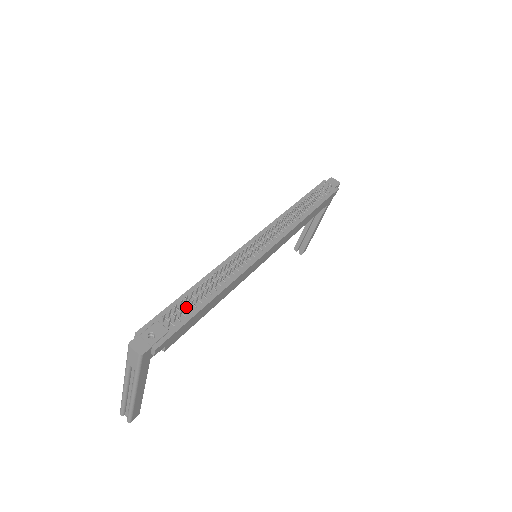
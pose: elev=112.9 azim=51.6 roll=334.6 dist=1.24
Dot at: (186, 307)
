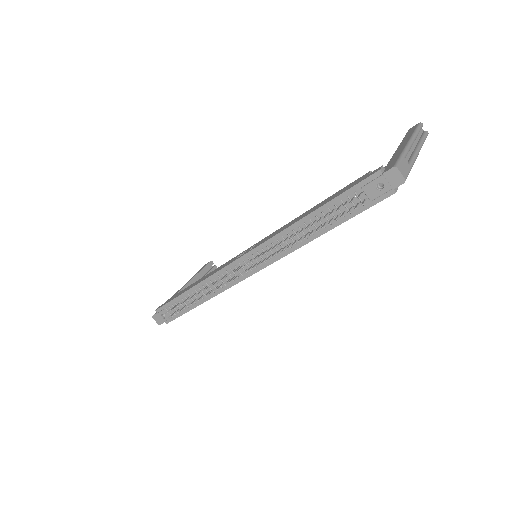
Dot at: (178, 311)
